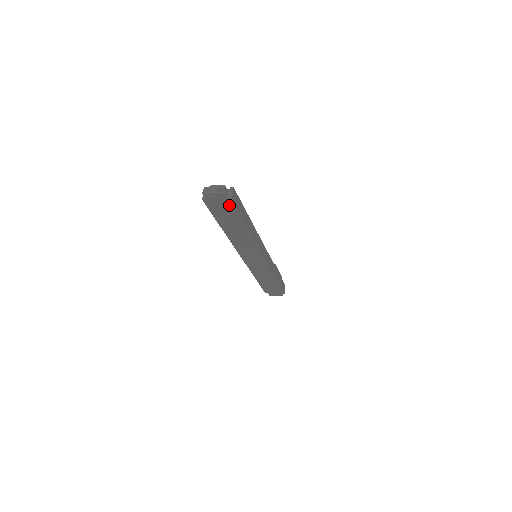
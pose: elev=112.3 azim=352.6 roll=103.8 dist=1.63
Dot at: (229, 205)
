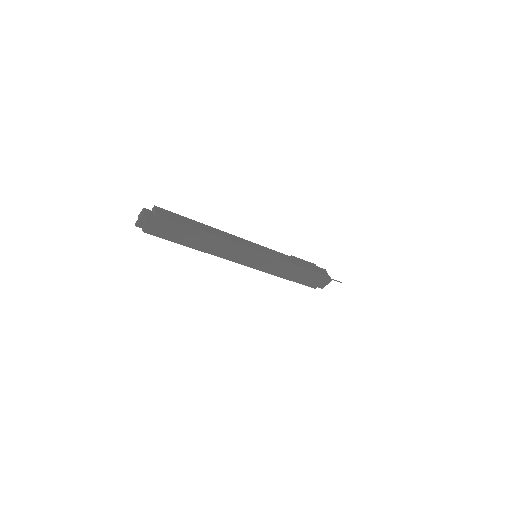
Dot at: (162, 220)
